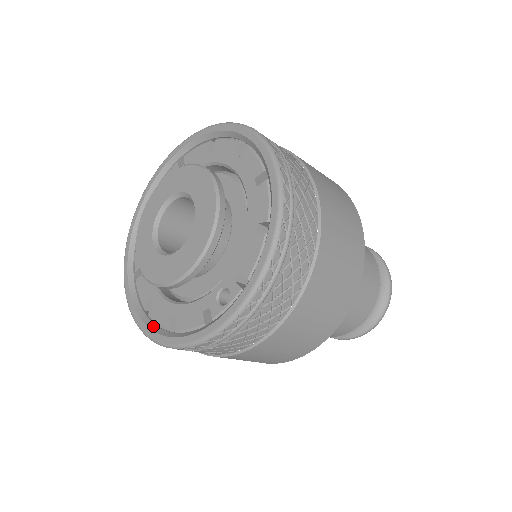
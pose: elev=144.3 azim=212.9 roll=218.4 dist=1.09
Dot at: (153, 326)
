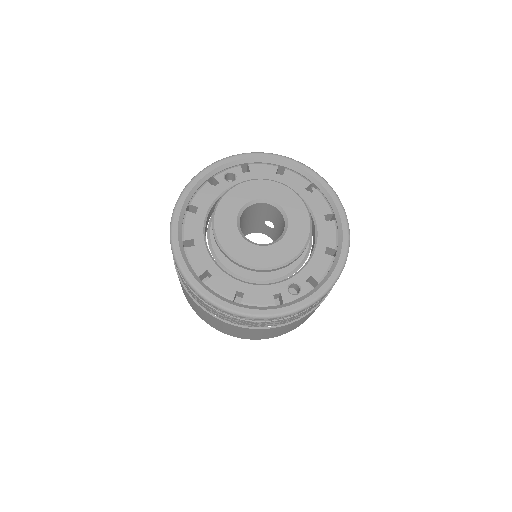
Dot at: (215, 294)
